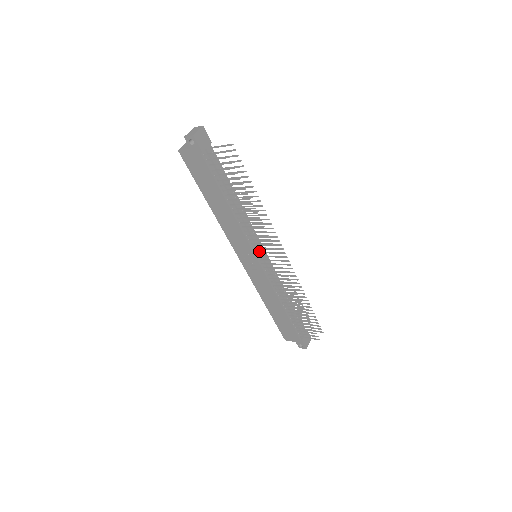
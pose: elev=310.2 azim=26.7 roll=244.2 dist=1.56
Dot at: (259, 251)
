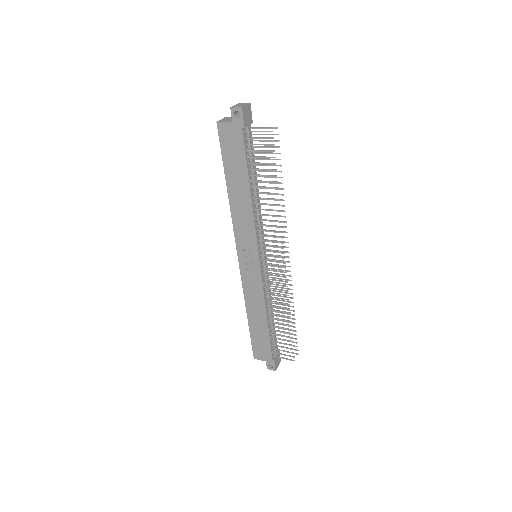
Dot at: occluded
